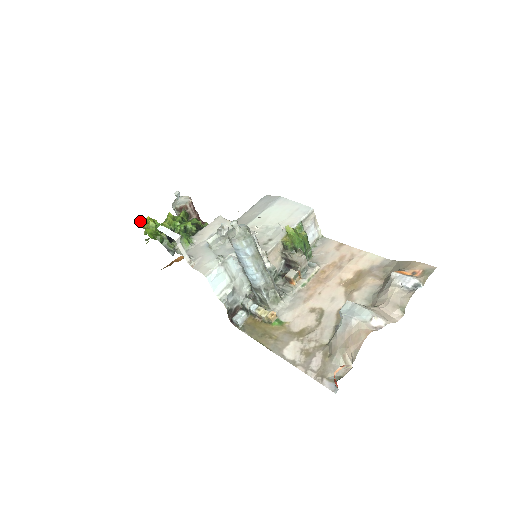
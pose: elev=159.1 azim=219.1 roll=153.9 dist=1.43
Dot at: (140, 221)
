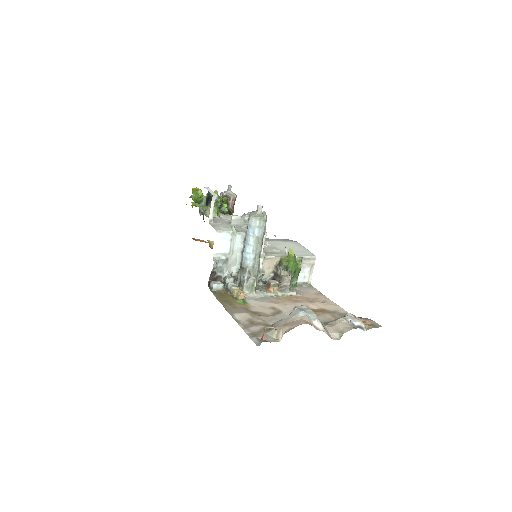
Dot at: (193, 188)
